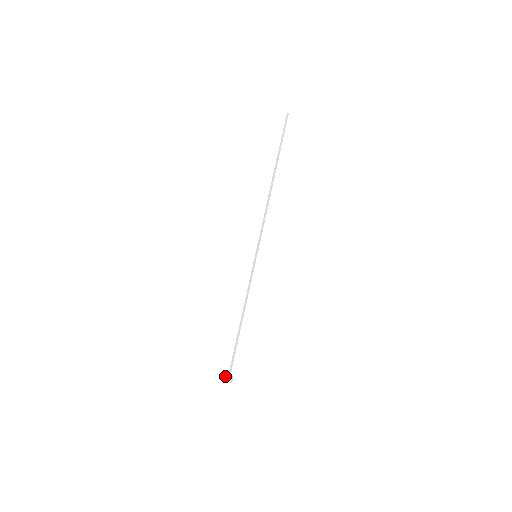
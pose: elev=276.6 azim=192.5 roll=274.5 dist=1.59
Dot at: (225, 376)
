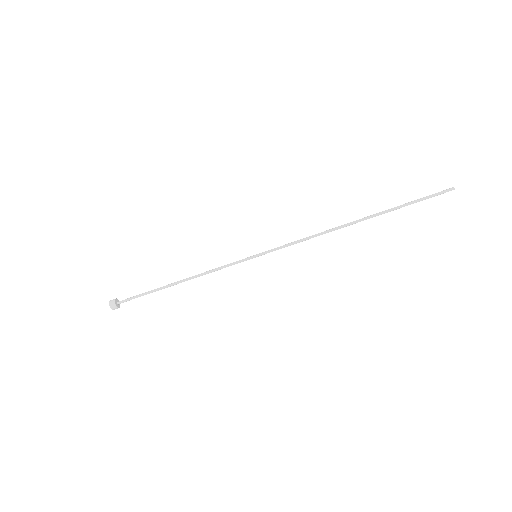
Dot at: occluded
